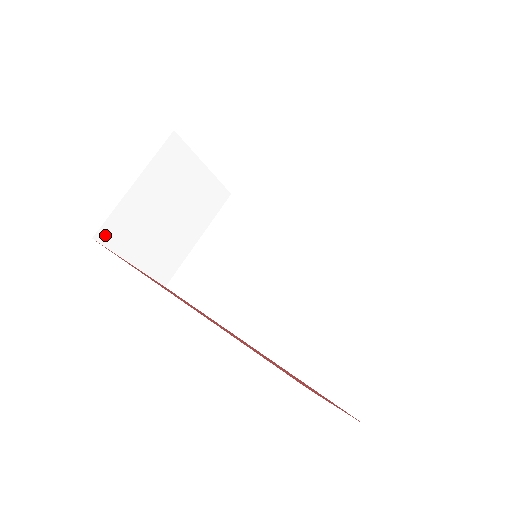
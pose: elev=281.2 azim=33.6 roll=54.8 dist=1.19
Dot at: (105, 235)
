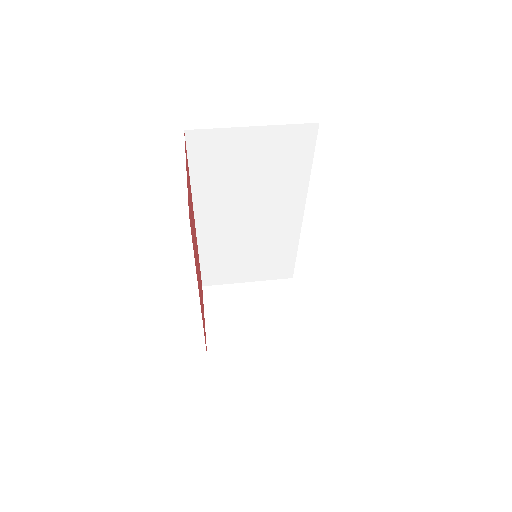
Dot at: (209, 291)
